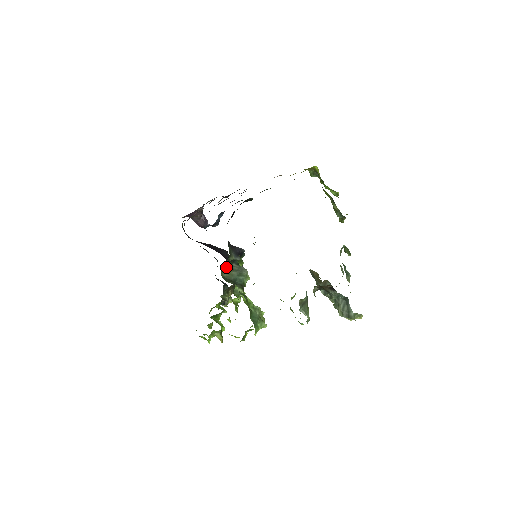
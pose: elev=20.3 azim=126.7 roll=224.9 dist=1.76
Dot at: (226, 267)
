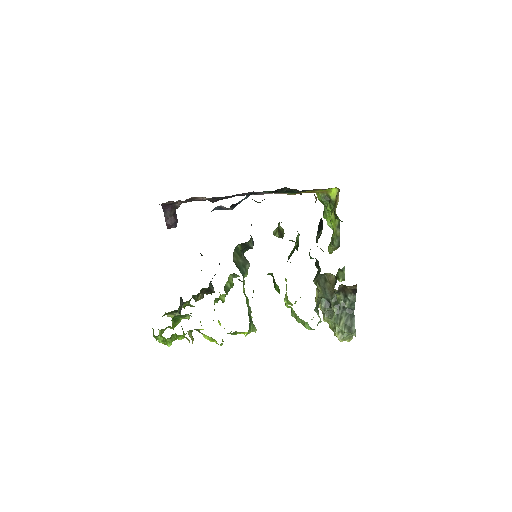
Dot at: (237, 251)
